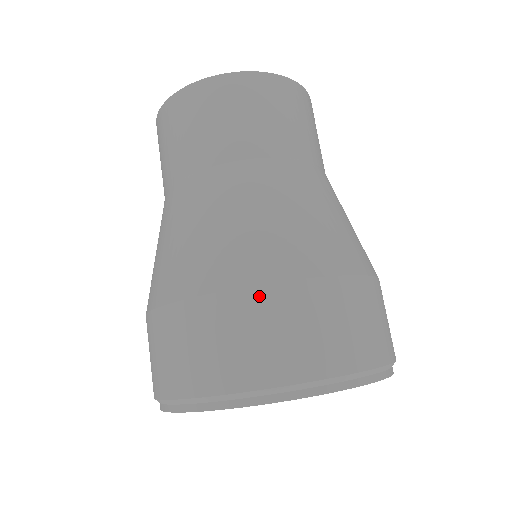
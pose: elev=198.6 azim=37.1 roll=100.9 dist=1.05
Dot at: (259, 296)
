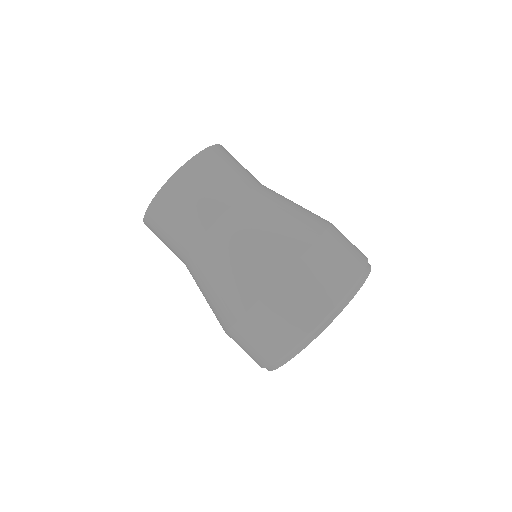
Dot at: (271, 298)
